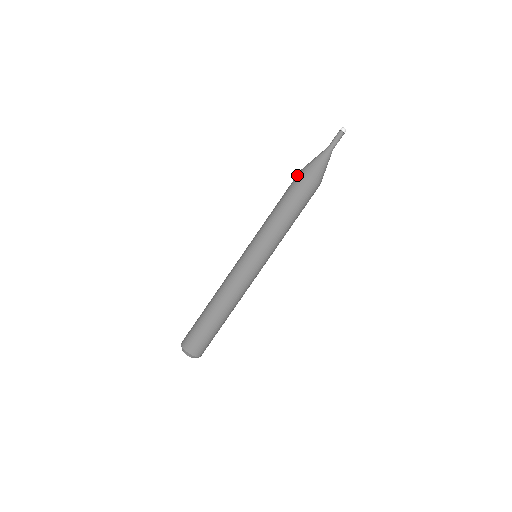
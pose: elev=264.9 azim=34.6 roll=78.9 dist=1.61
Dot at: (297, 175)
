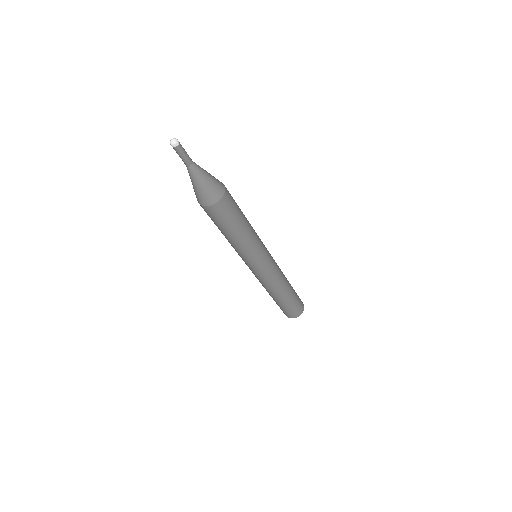
Dot at: occluded
